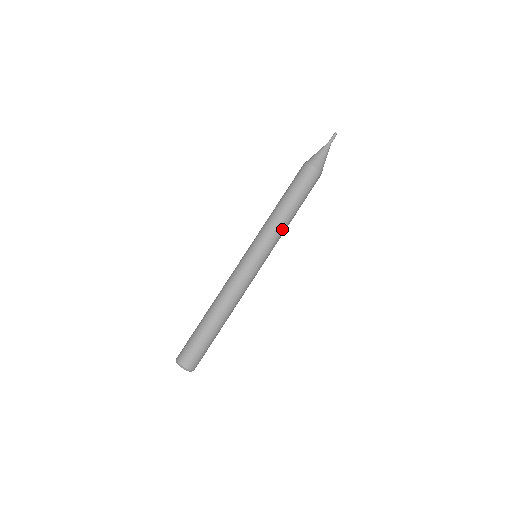
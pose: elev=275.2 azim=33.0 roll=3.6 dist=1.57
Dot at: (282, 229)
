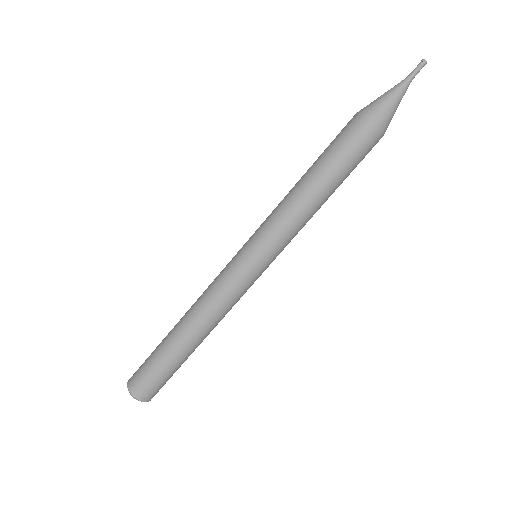
Dot at: (304, 224)
